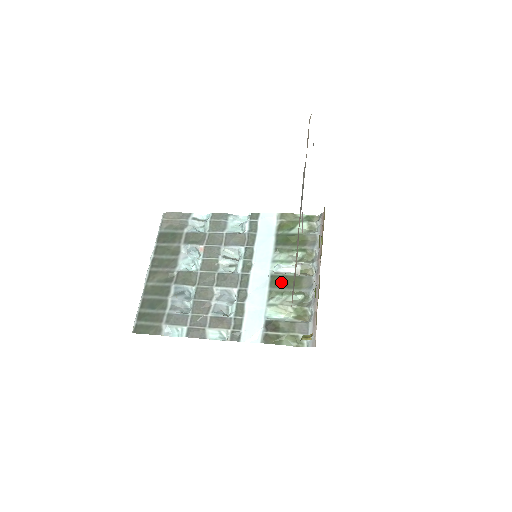
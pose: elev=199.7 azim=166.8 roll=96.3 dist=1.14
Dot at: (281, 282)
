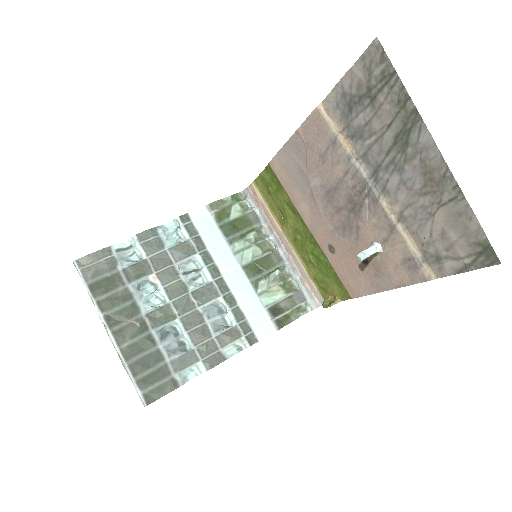
Dot at: (256, 269)
